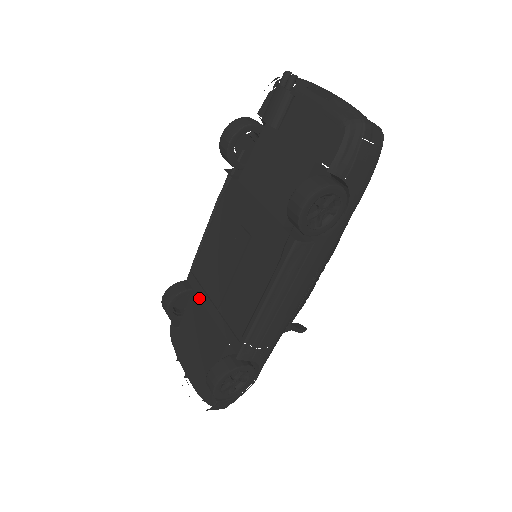
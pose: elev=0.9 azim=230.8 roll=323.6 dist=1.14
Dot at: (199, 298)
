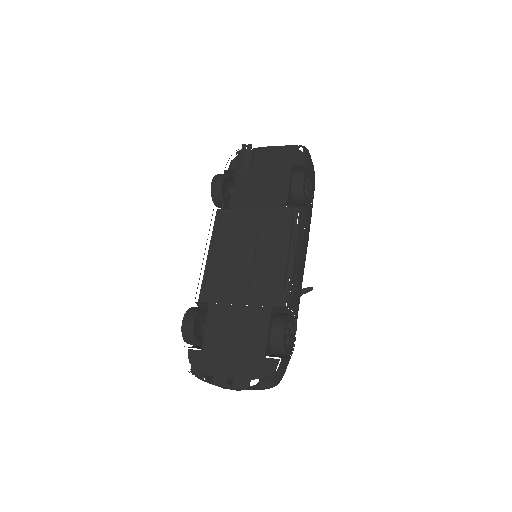
Dot at: (221, 303)
